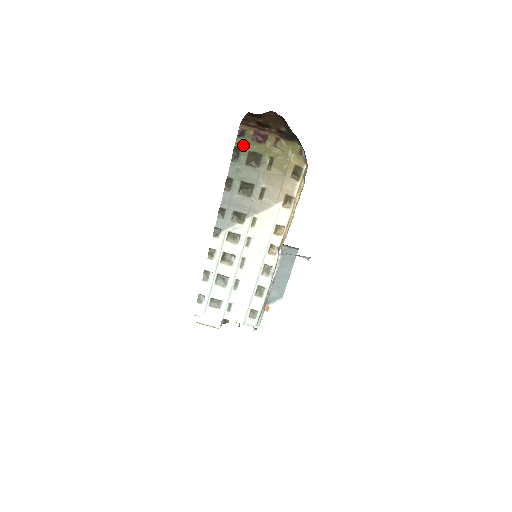
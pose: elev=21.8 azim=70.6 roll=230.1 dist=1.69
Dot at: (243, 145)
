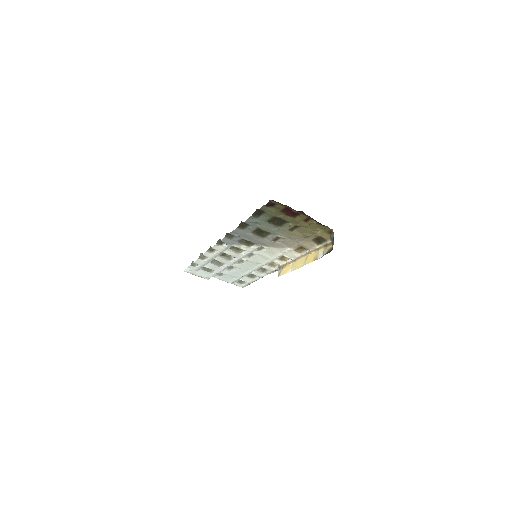
Dot at: (269, 211)
